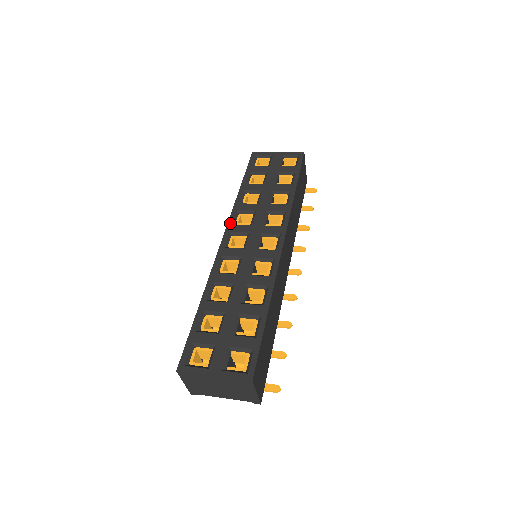
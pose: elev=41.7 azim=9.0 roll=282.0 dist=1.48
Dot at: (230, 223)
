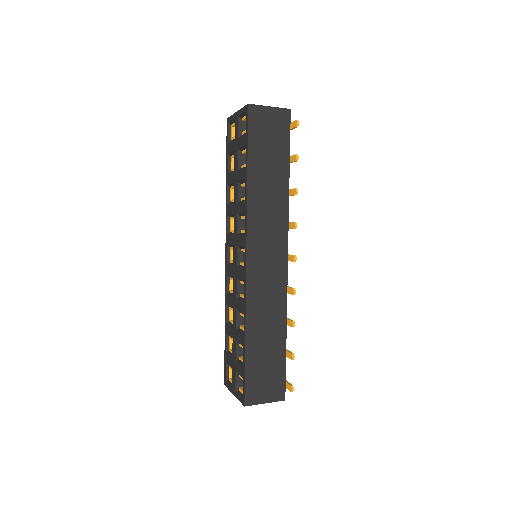
Dot at: (226, 233)
